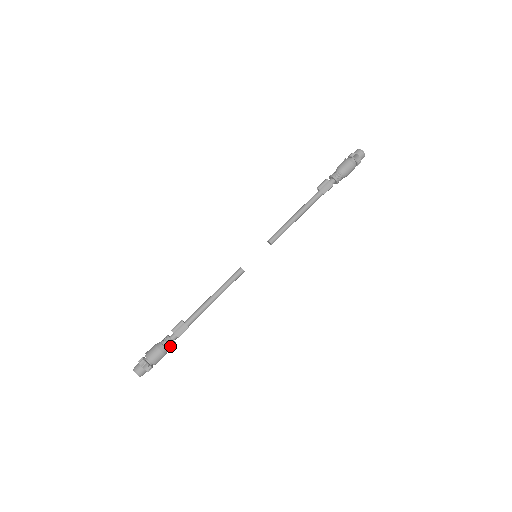
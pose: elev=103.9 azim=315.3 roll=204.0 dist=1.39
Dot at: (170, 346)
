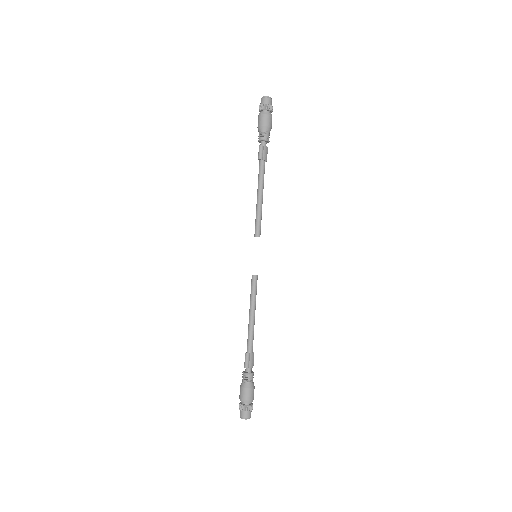
Dot at: occluded
